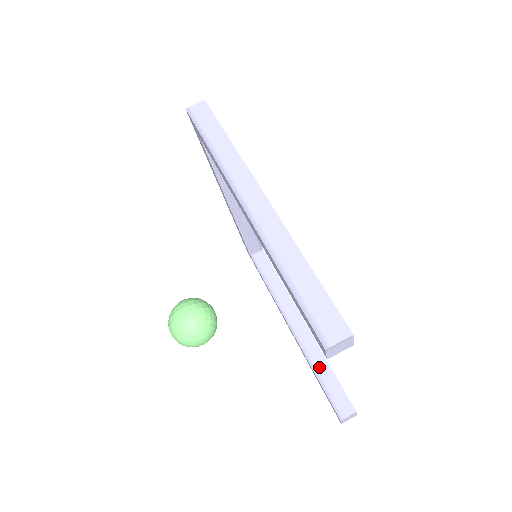
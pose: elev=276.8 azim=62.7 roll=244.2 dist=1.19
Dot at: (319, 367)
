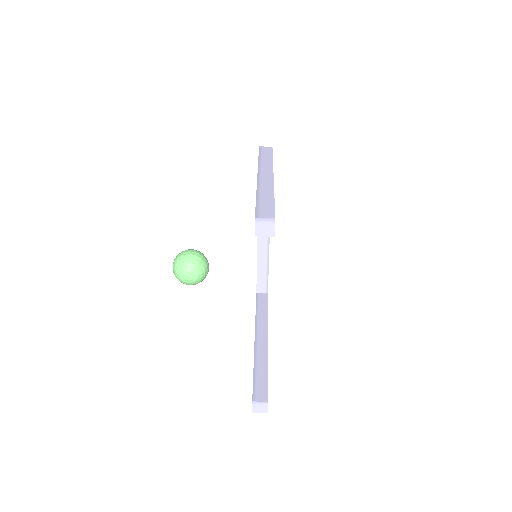
Dot at: (259, 366)
